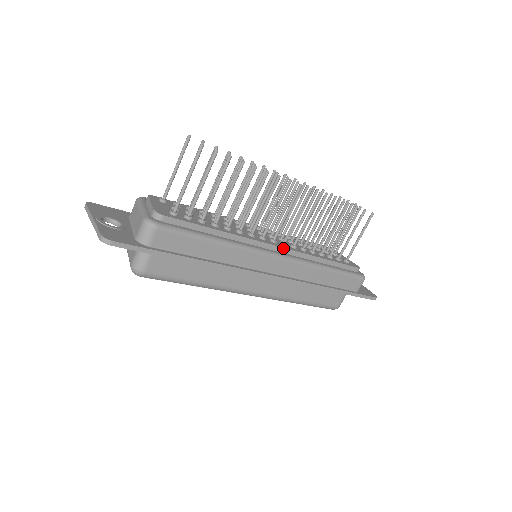
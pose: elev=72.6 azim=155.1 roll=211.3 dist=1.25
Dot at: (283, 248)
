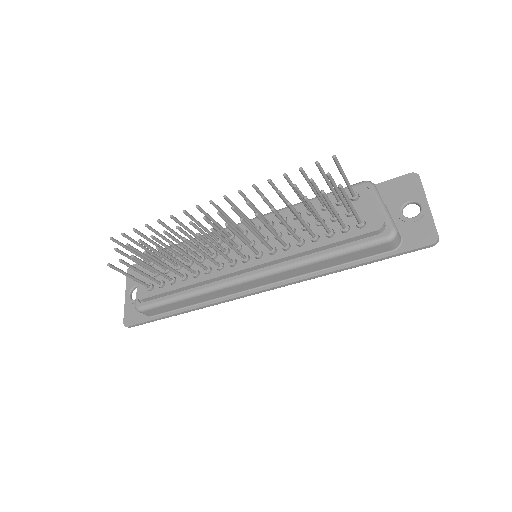
Dot at: (253, 267)
